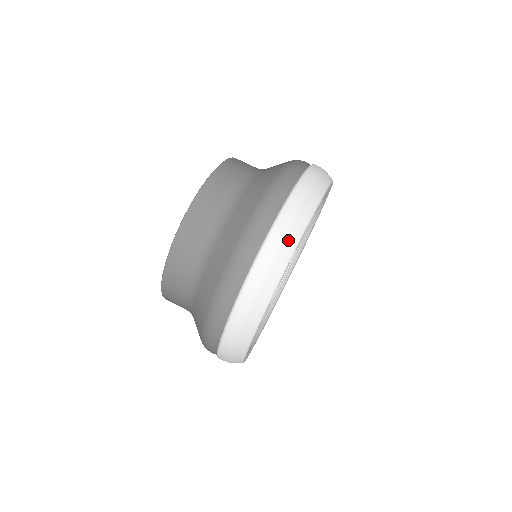
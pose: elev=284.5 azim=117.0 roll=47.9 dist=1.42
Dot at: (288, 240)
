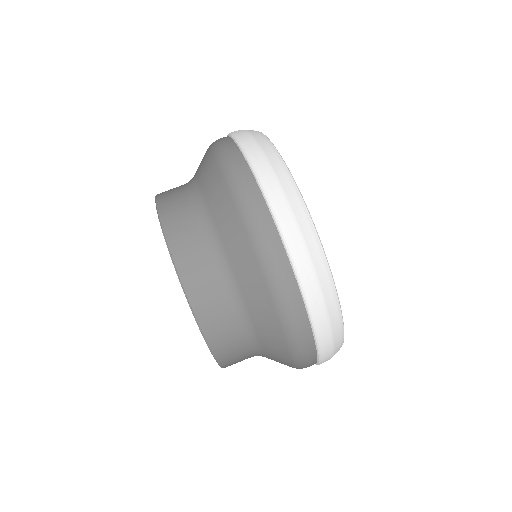
Dot at: (319, 271)
